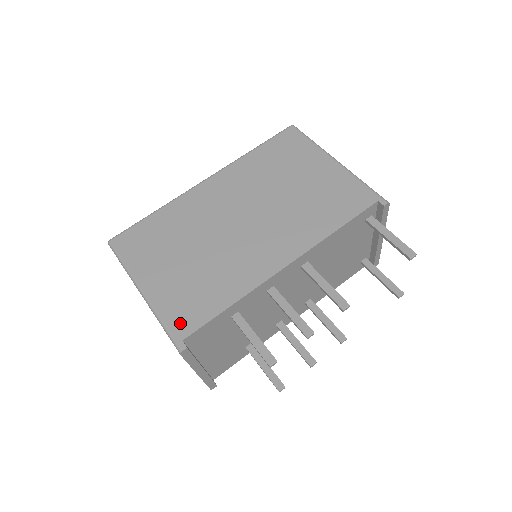
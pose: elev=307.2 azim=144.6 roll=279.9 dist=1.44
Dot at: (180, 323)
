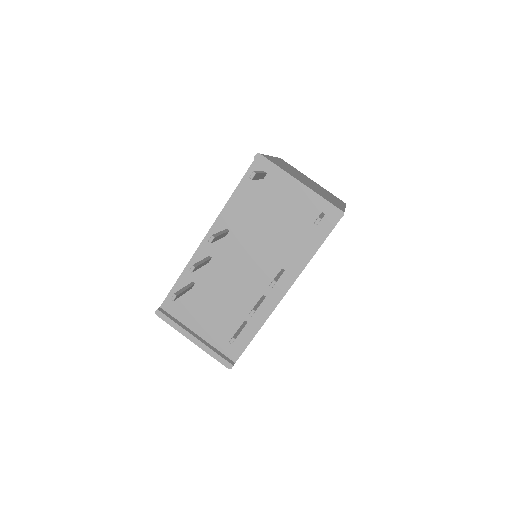
Dot at: occluded
